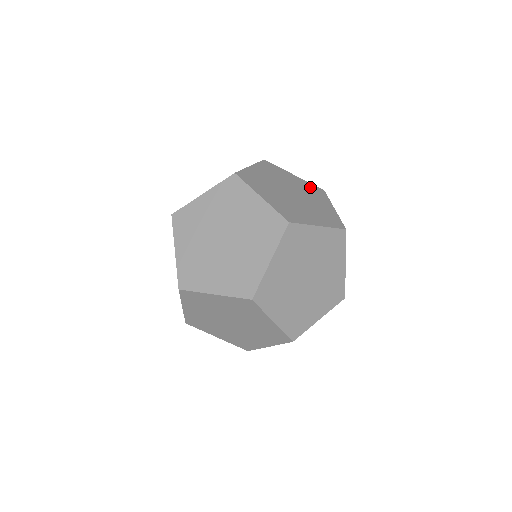
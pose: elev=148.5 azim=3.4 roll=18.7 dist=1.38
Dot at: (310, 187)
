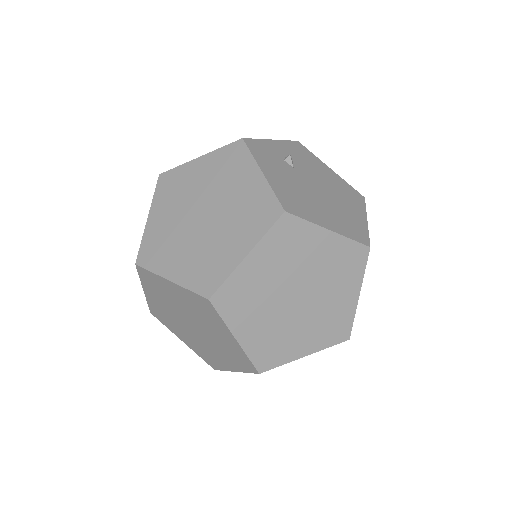
Dot at: occluded
